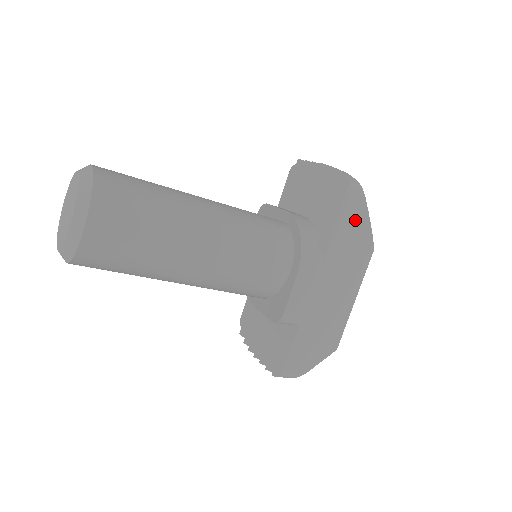
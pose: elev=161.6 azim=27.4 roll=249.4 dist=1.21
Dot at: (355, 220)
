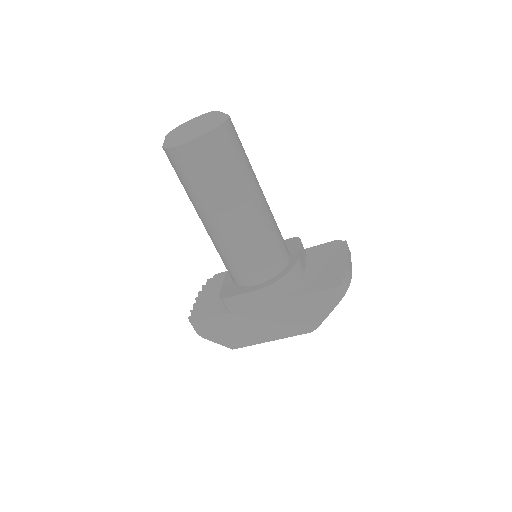
Dot at: (319, 306)
